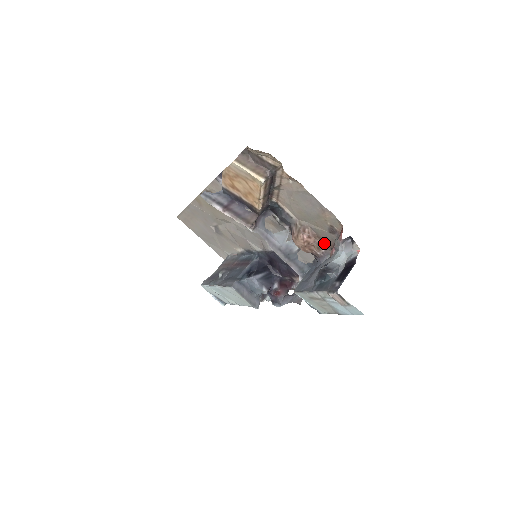
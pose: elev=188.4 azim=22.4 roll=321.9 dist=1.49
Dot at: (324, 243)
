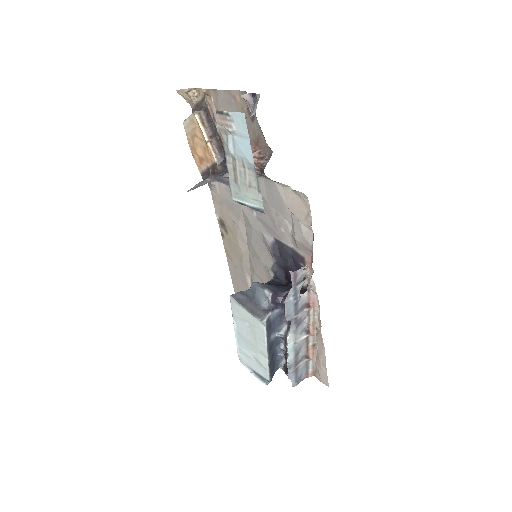
Dot at: (263, 147)
